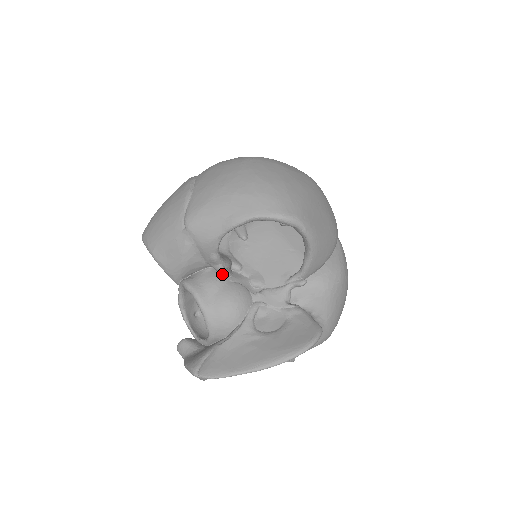
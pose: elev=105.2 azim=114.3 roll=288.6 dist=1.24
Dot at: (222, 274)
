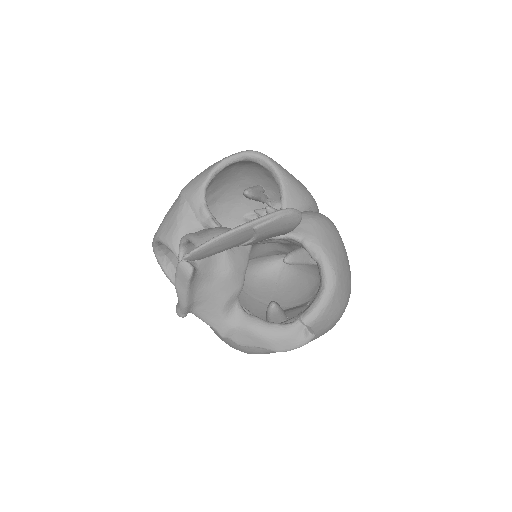
Dot at: occluded
